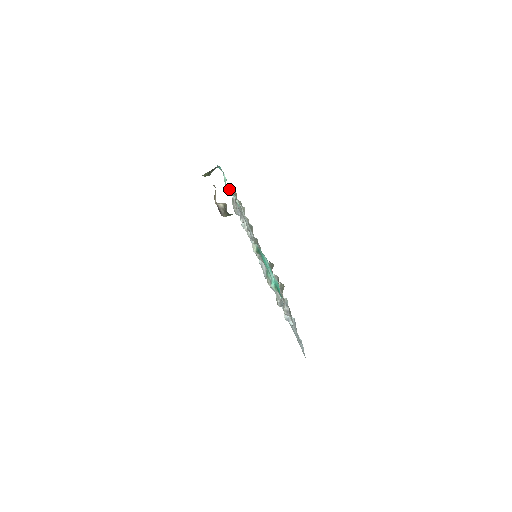
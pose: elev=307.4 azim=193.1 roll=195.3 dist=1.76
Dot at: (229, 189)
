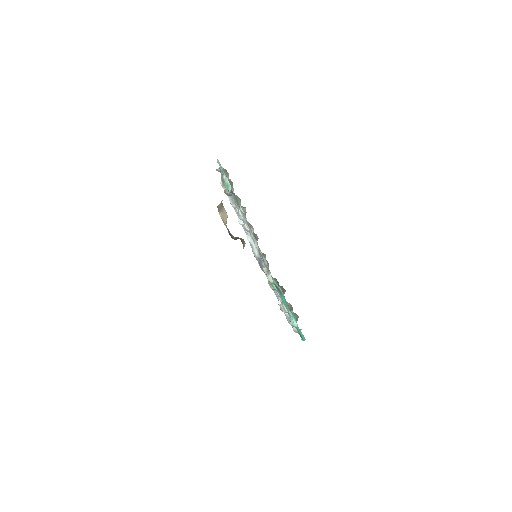
Dot at: (231, 192)
